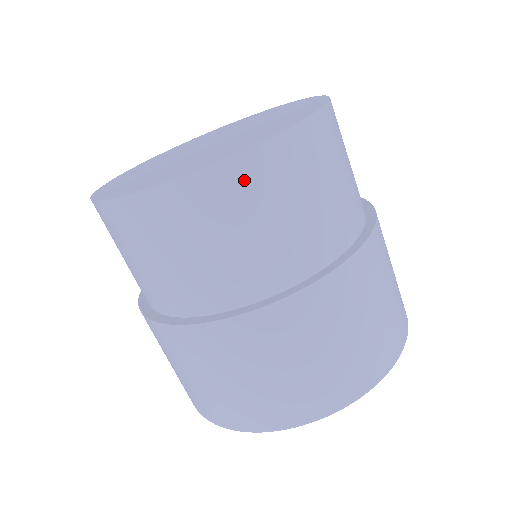
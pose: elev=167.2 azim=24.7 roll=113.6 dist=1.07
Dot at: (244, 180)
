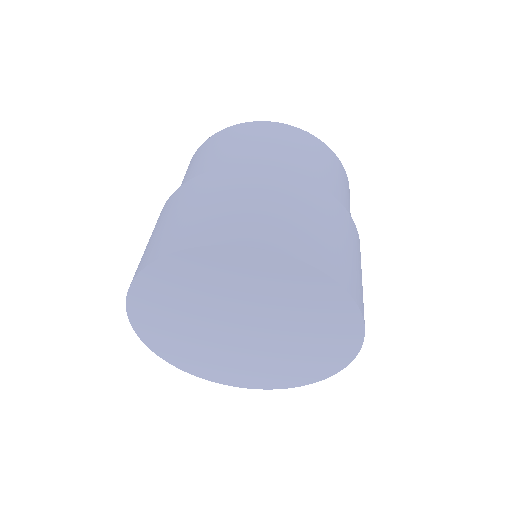
Dot at: (236, 132)
